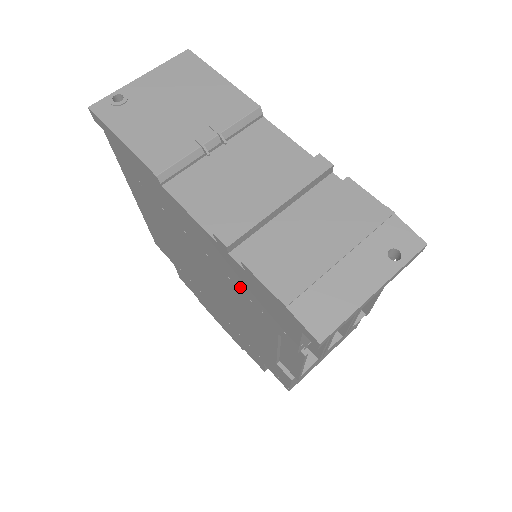
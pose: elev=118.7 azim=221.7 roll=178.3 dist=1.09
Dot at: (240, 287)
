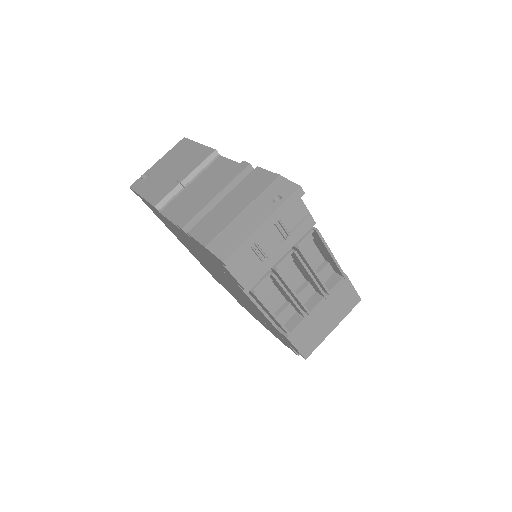
Dot at: (211, 261)
